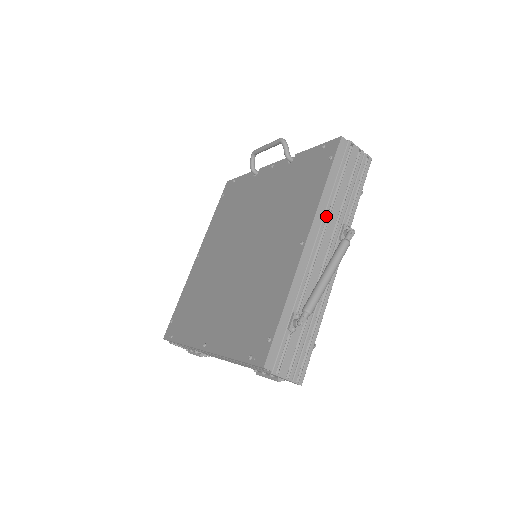
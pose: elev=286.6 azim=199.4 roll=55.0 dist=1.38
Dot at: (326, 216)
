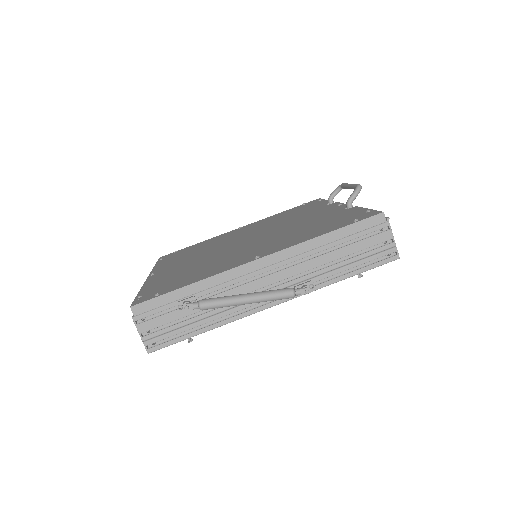
Dot at: (300, 258)
